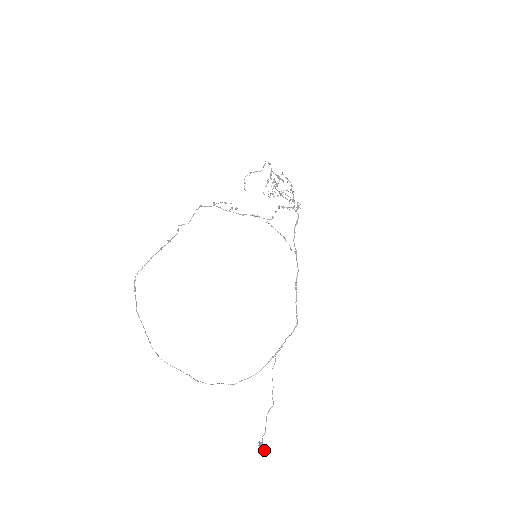
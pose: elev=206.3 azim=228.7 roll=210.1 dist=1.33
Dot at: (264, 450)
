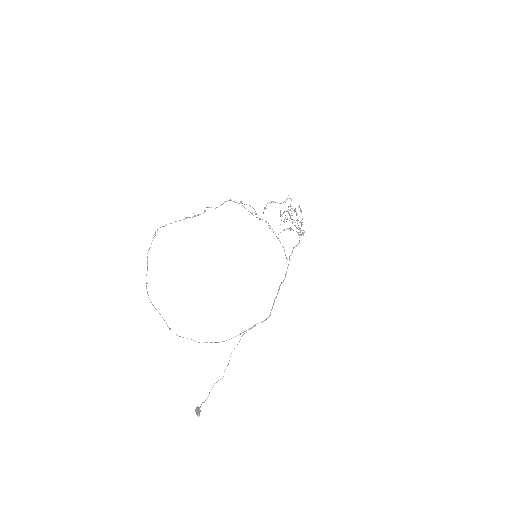
Dot at: (199, 415)
